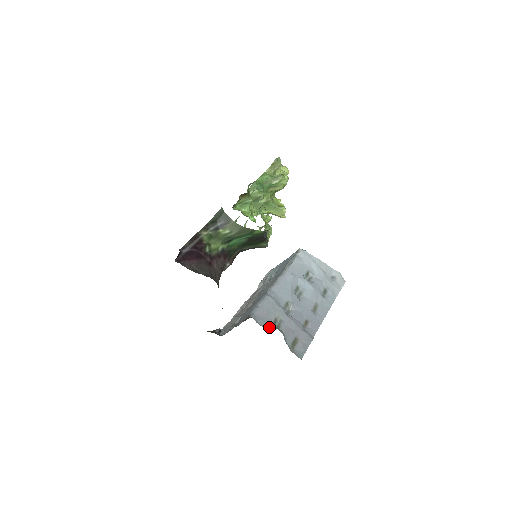
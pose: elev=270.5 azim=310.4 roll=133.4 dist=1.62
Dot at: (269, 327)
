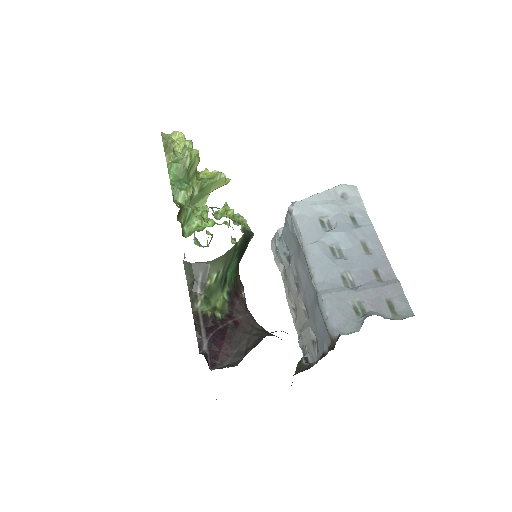
Dot at: (359, 325)
